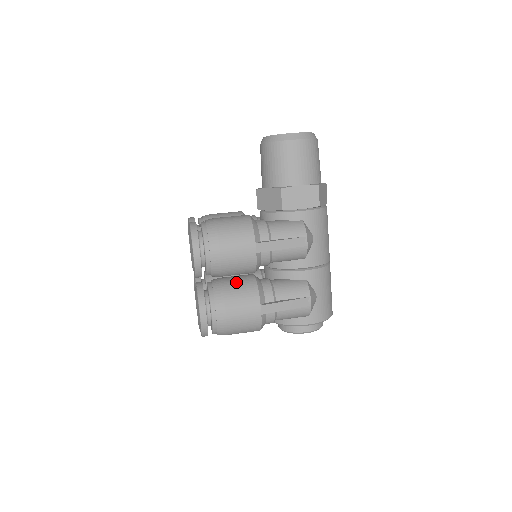
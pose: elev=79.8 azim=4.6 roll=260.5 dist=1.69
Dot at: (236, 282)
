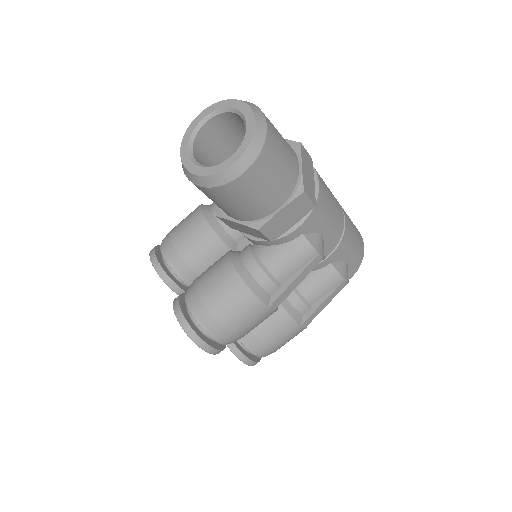
Dot at: occluded
